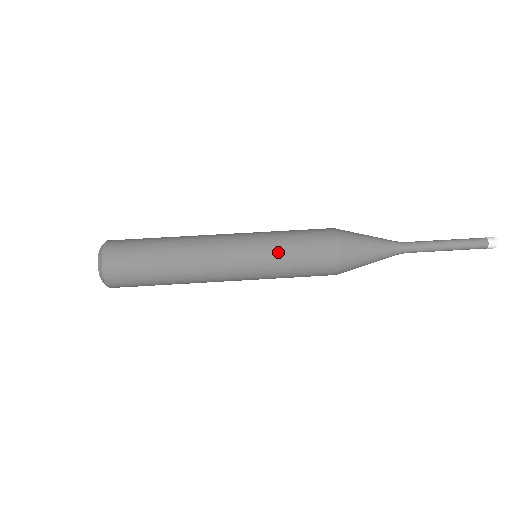
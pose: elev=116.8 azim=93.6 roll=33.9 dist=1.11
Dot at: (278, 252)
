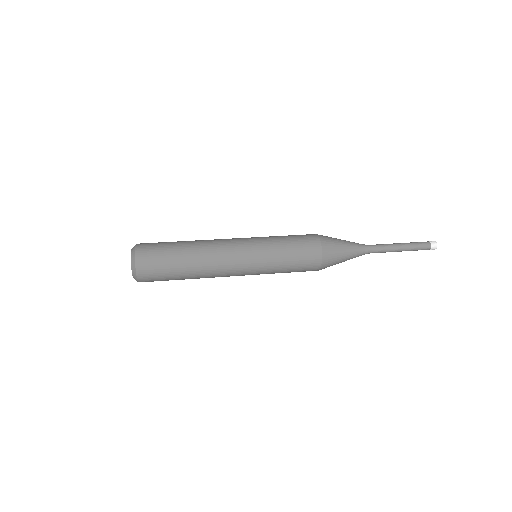
Dot at: (273, 240)
